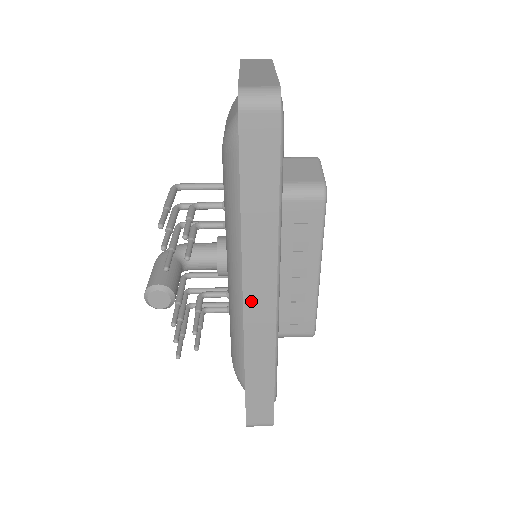
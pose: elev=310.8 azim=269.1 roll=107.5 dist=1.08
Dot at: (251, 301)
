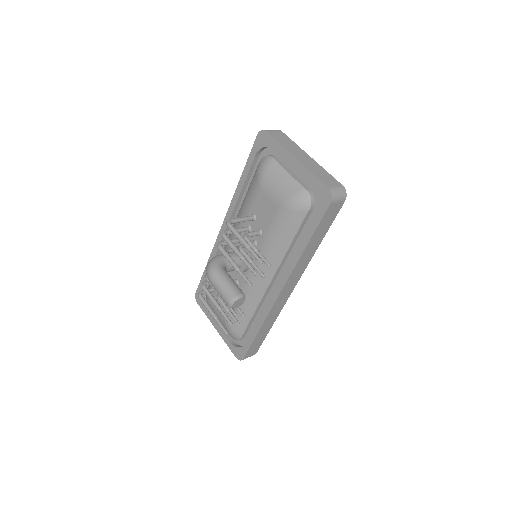
Dot at: (284, 291)
